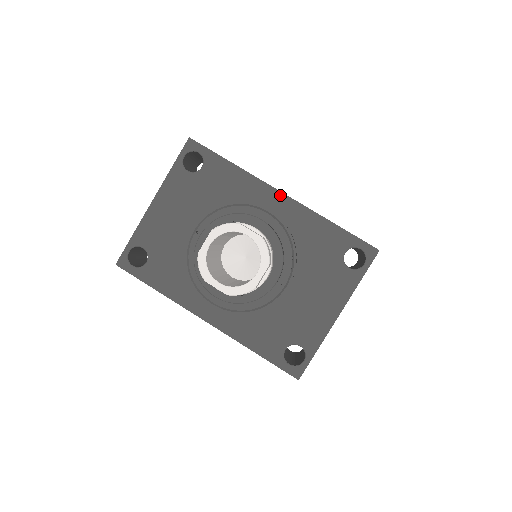
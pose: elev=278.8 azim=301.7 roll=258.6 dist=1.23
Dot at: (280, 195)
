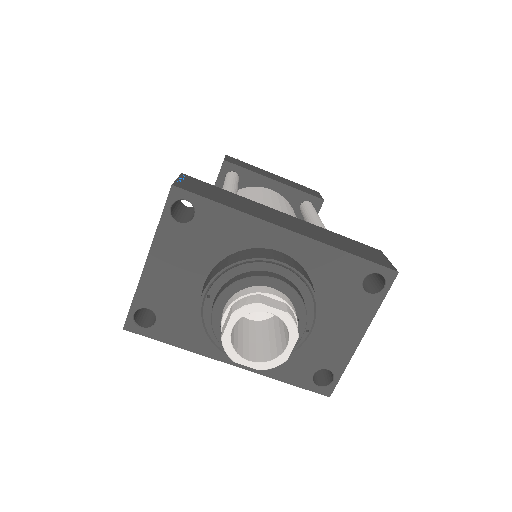
Dot at: (288, 233)
